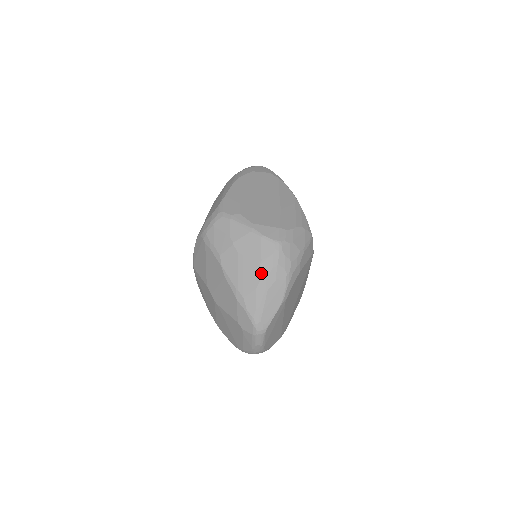
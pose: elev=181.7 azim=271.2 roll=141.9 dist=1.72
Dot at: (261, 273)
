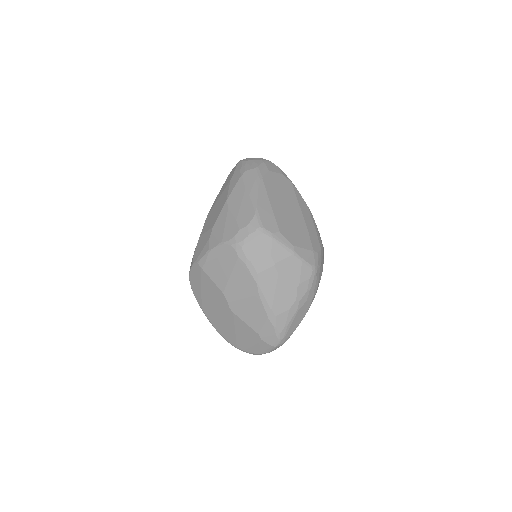
Dot at: (297, 296)
